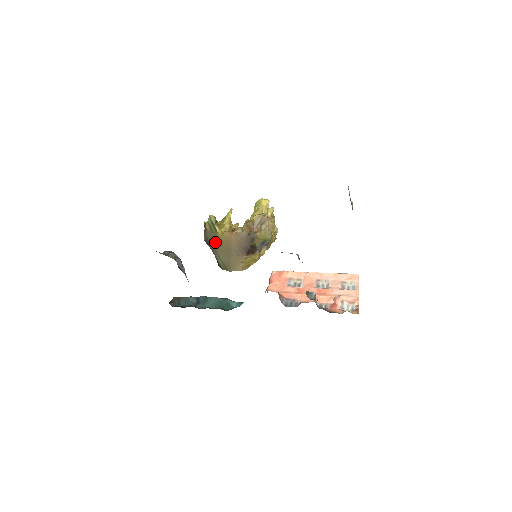
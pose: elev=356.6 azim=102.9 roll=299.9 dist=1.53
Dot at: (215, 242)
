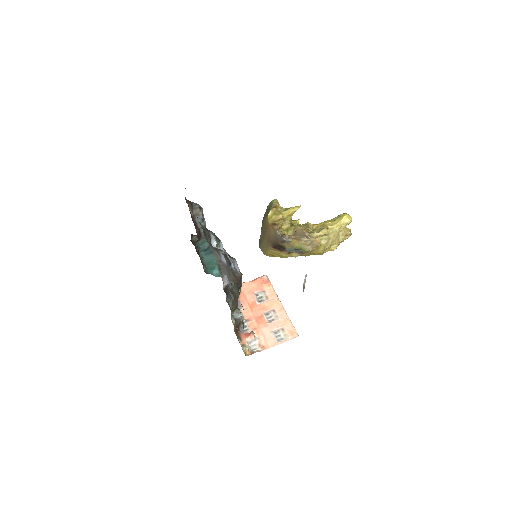
Dot at: (264, 220)
